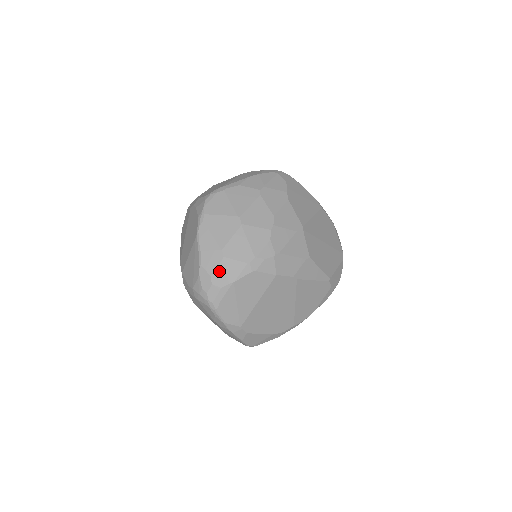
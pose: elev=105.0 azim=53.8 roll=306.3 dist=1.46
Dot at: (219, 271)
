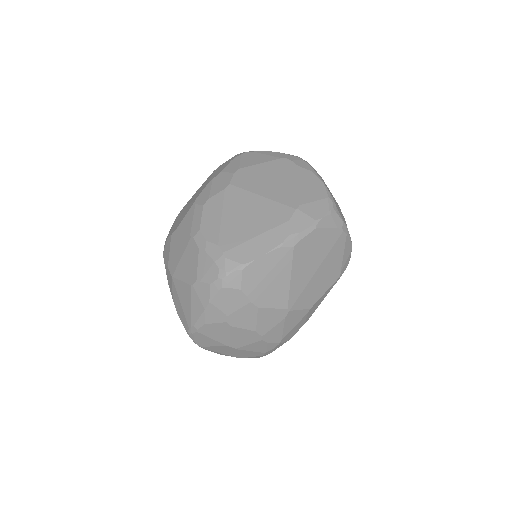
Dot at: occluded
